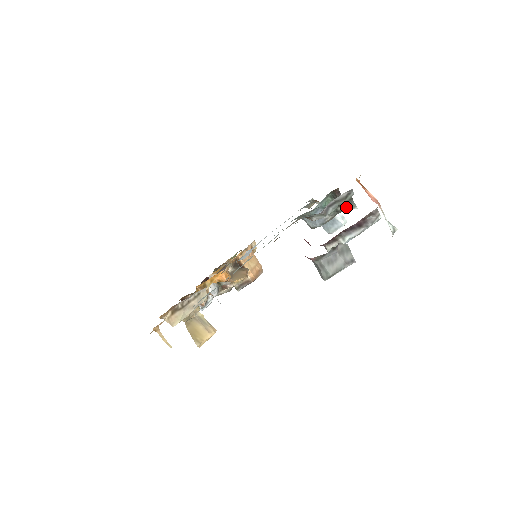
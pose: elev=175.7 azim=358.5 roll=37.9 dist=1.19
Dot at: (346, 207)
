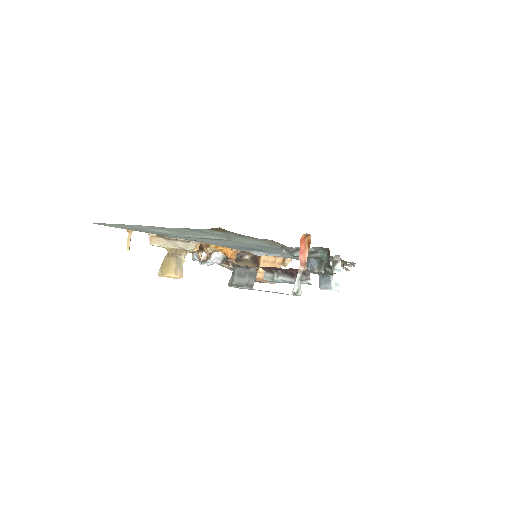
Dot at: occluded
